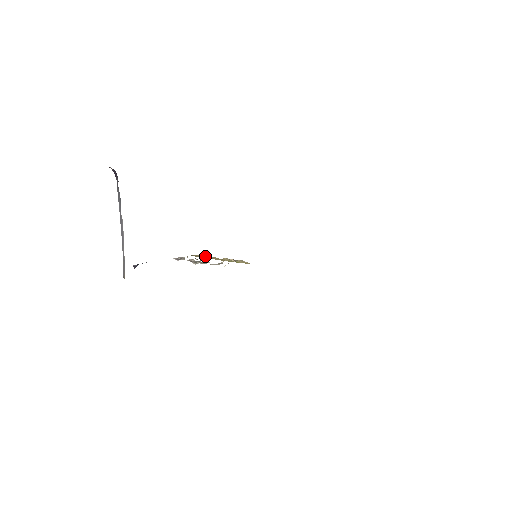
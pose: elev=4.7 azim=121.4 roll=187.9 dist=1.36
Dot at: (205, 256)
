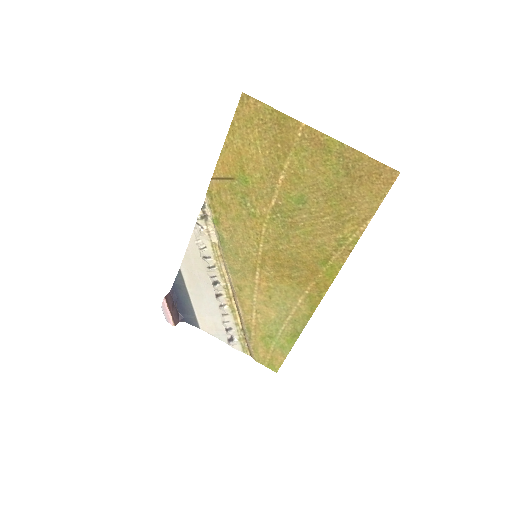
Dot at: (234, 298)
